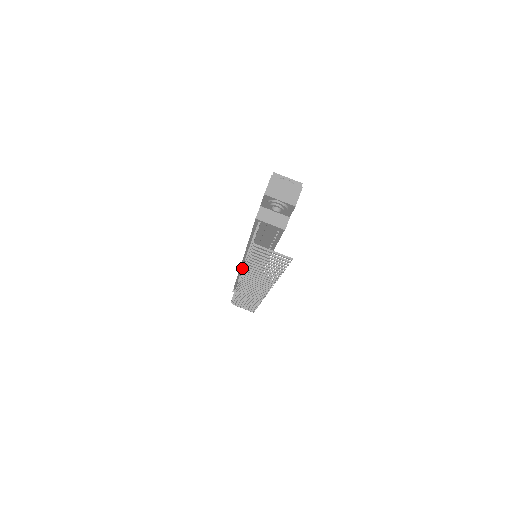
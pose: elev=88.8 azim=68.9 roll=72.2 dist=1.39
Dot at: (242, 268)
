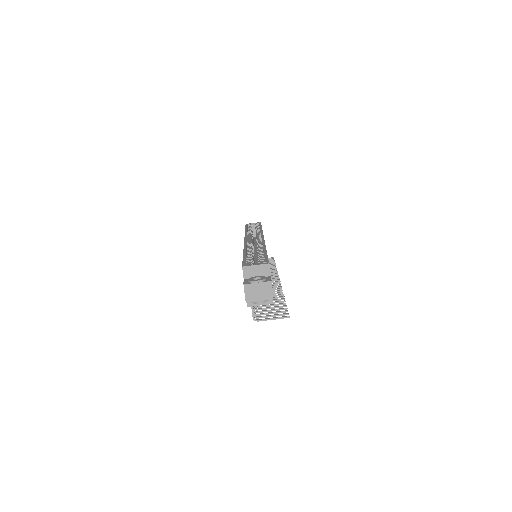
Dot at: occluded
